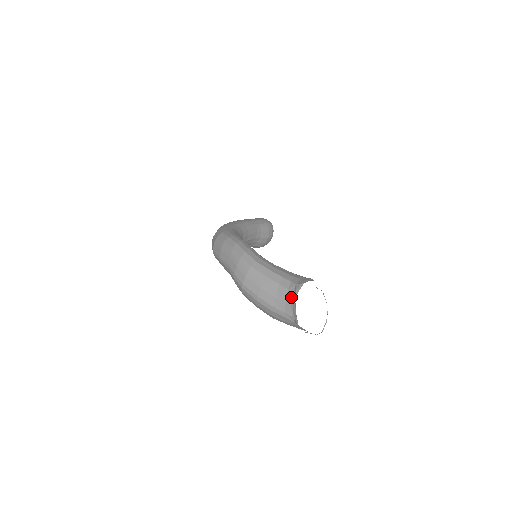
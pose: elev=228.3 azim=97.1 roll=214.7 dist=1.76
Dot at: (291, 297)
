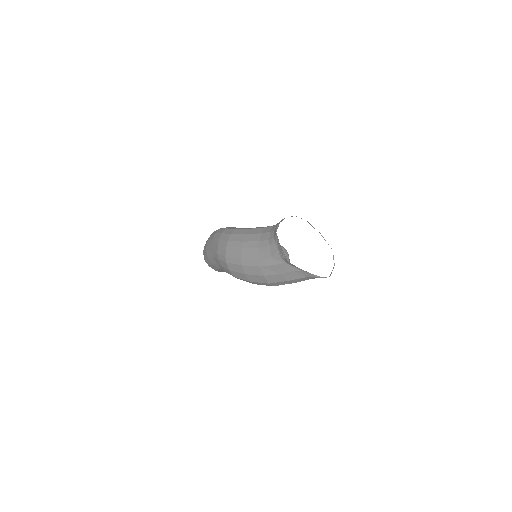
Dot at: (273, 235)
